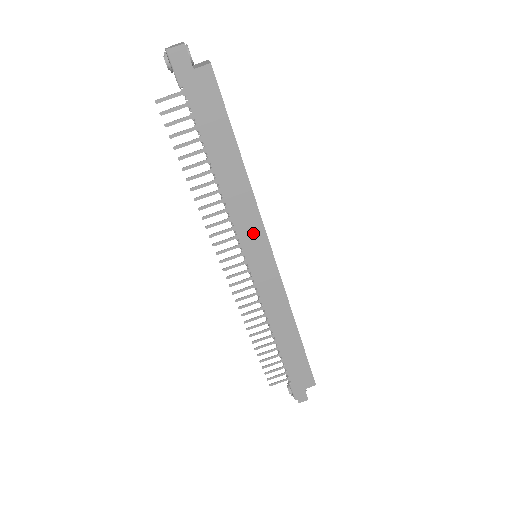
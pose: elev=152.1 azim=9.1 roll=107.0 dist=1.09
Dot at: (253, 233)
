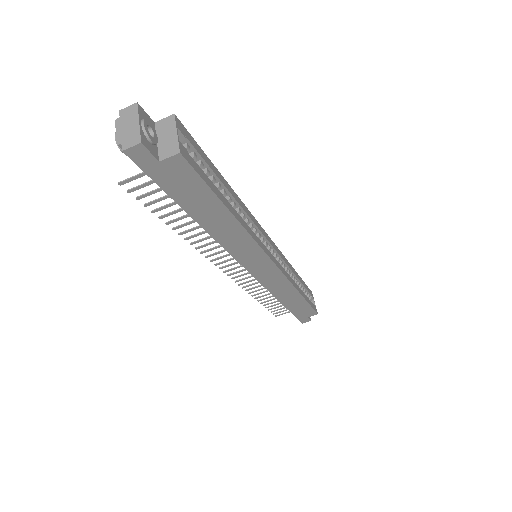
Dot at: (251, 255)
